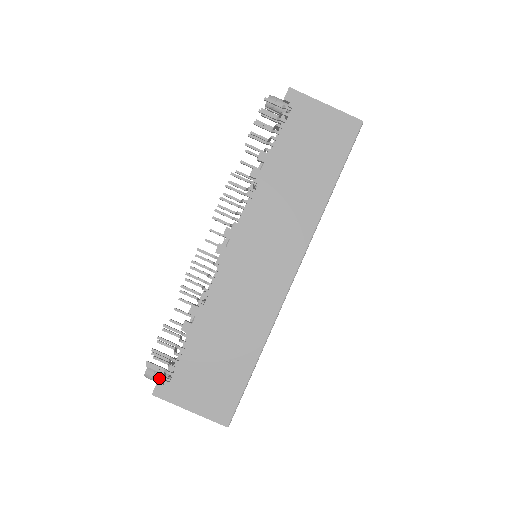
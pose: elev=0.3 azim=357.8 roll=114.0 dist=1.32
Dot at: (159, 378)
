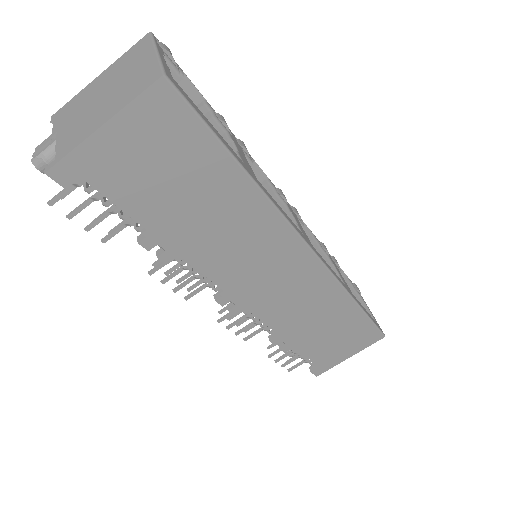
Dot at: occluded
